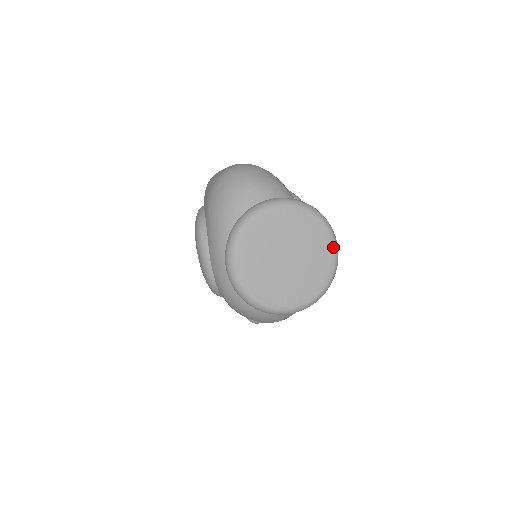
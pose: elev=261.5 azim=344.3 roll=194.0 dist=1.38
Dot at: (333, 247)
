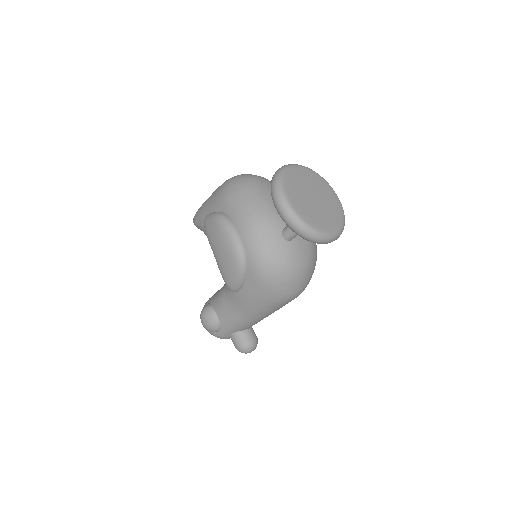
Dot at: (337, 197)
